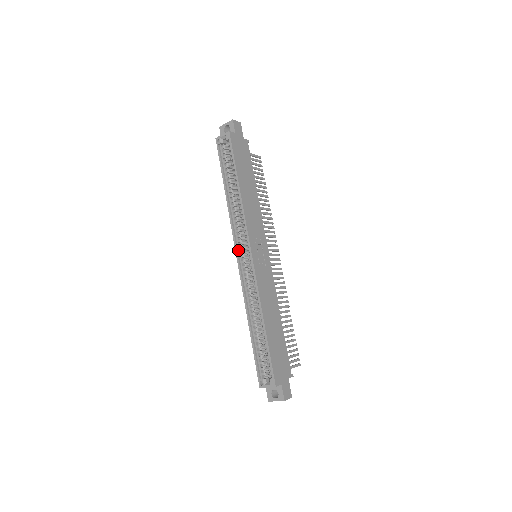
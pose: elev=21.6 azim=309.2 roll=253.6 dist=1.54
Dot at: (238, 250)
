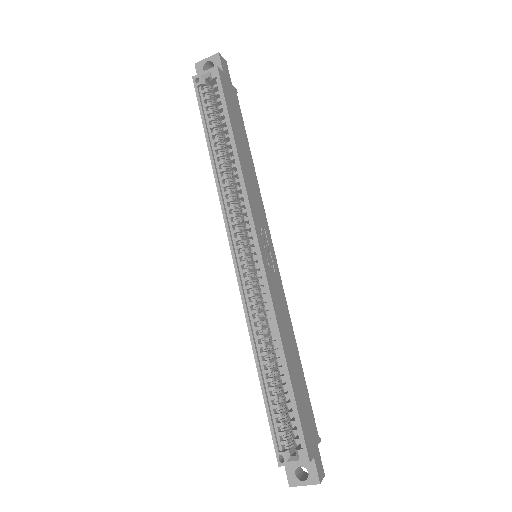
Dot at: (234, 245)
